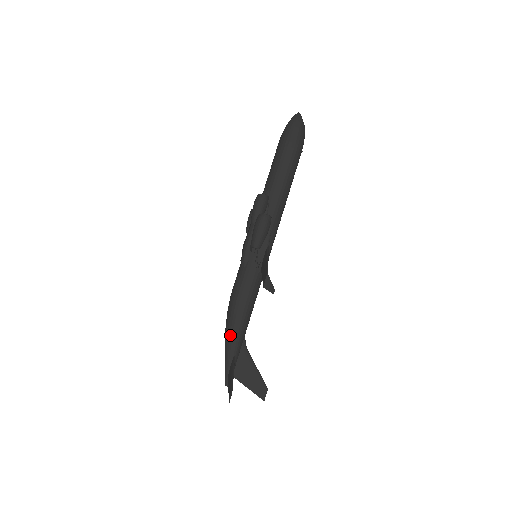
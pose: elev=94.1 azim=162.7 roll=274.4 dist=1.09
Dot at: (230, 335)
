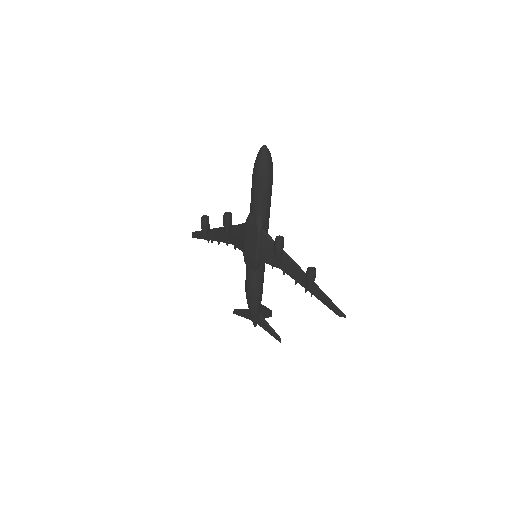
Dot at: (257, 307)
